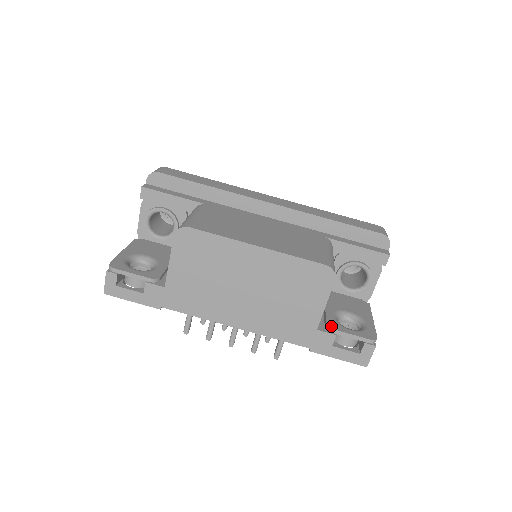
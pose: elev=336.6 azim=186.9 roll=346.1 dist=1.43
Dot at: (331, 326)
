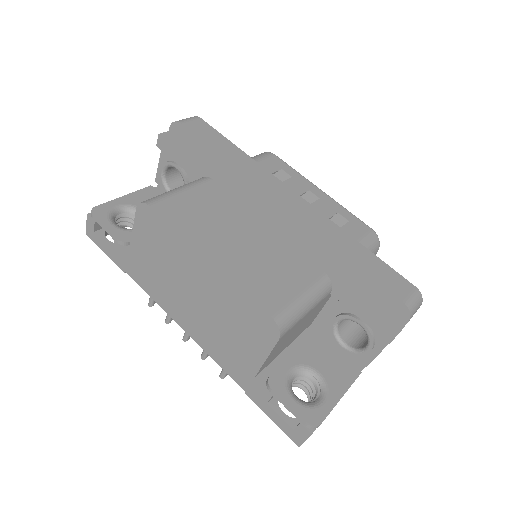
Dot at: (272, 382)
